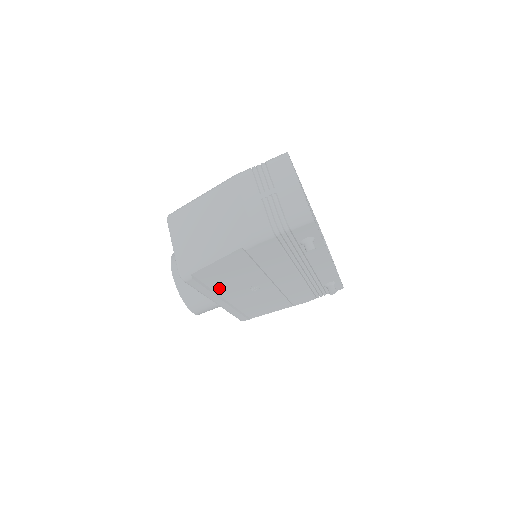
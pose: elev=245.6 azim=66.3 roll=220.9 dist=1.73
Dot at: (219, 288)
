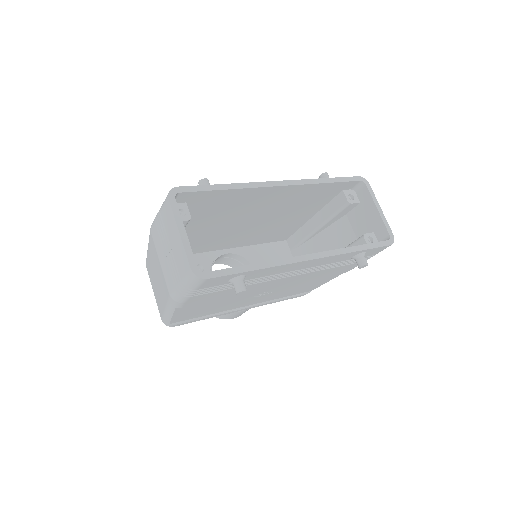
Dot at: (221, 310)
